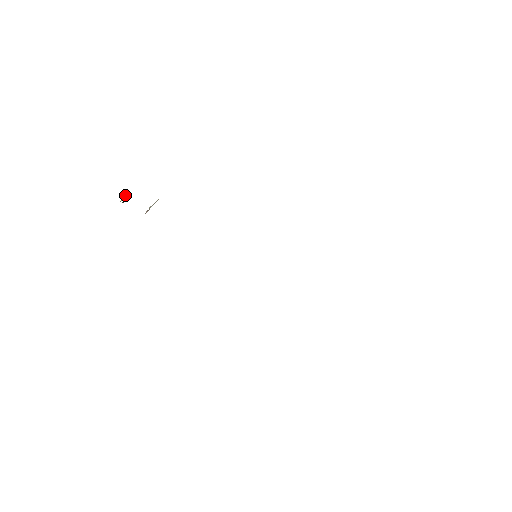
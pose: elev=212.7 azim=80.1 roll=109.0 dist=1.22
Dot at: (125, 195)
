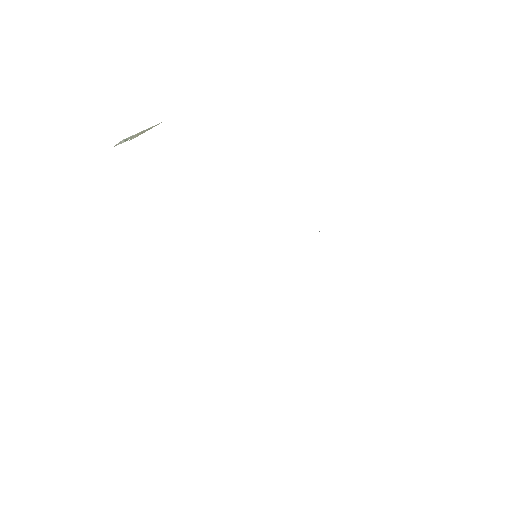
Dot at: occluded
